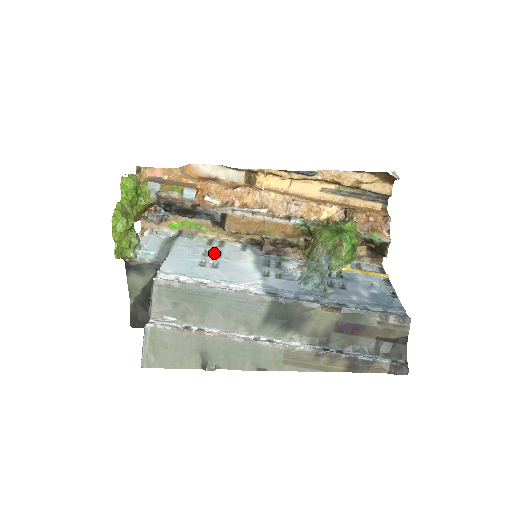
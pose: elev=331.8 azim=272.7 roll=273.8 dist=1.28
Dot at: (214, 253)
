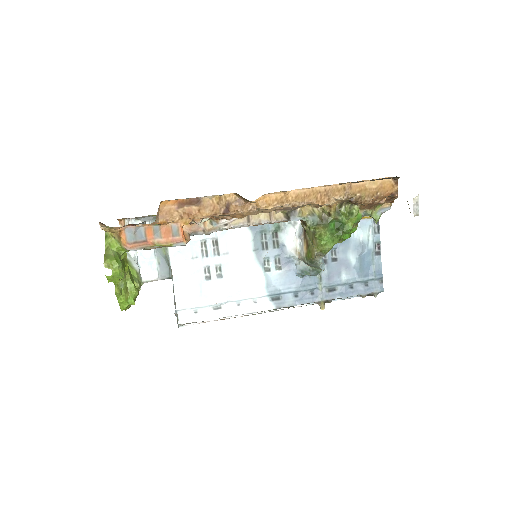
Dot at: (211, 247)
